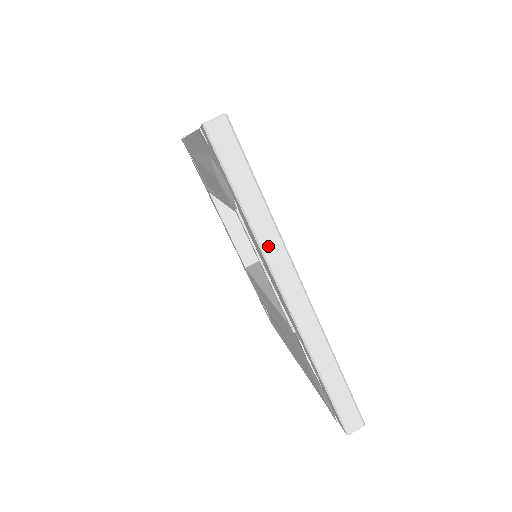
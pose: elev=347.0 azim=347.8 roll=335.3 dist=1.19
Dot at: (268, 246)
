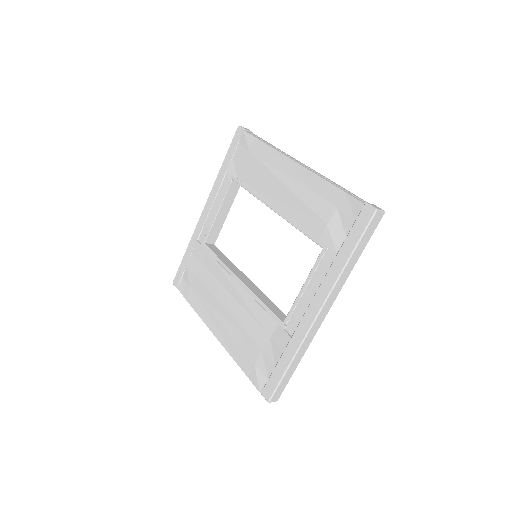
Dot at: (338, 285)
